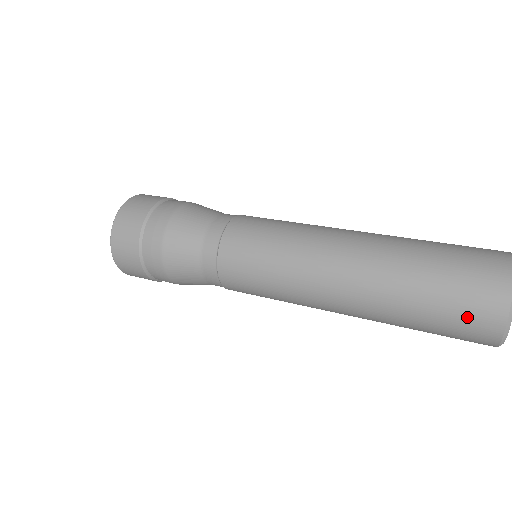
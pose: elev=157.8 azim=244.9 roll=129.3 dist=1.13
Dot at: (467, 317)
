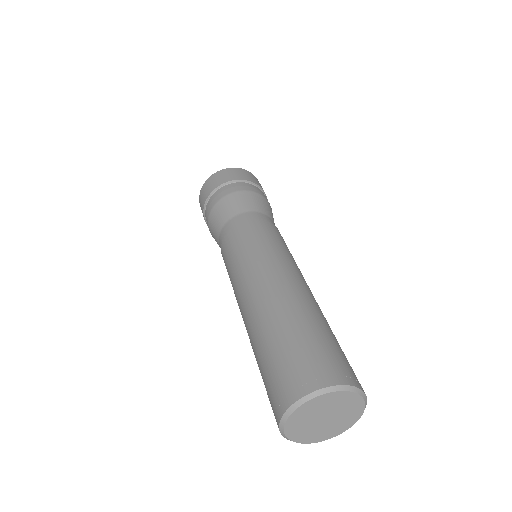
Dot at: (271, 406)
